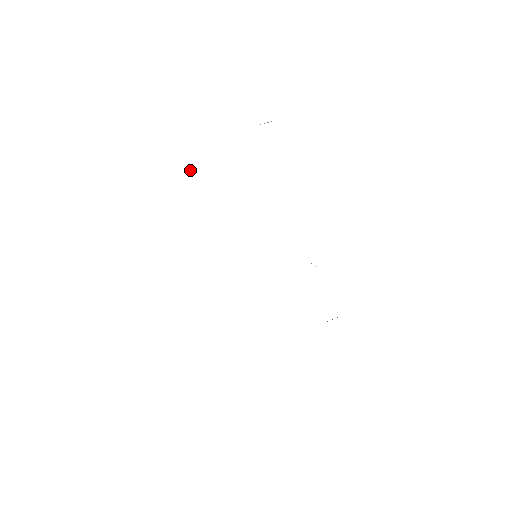
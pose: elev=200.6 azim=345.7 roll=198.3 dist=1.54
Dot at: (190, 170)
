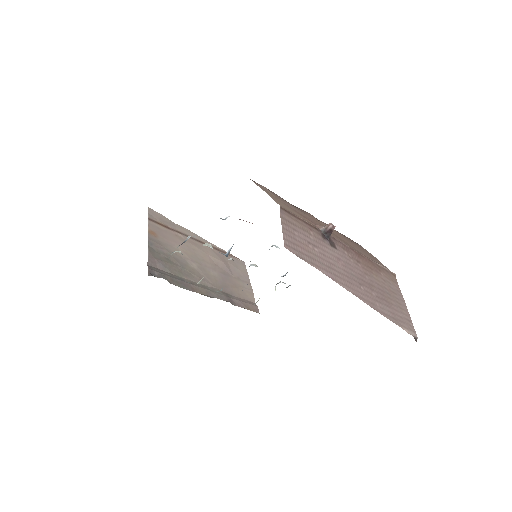
Dot at: (329, 230)
